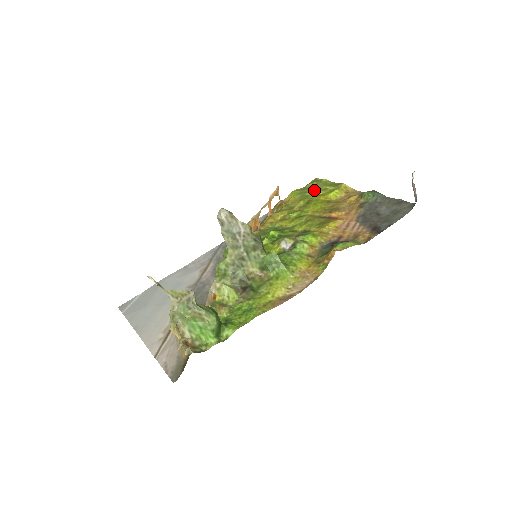
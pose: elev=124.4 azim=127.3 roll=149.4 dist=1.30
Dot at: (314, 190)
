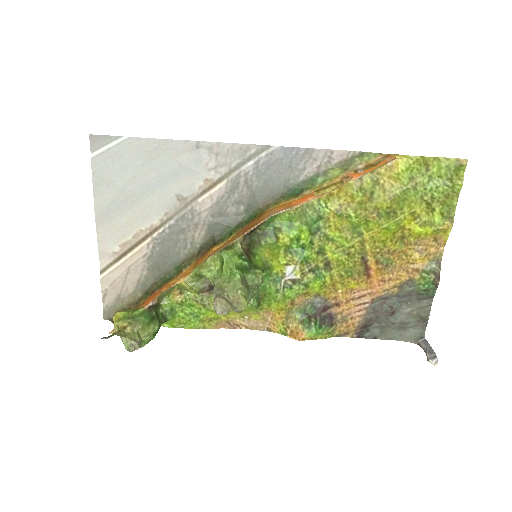
Dot at: (422, 199)
